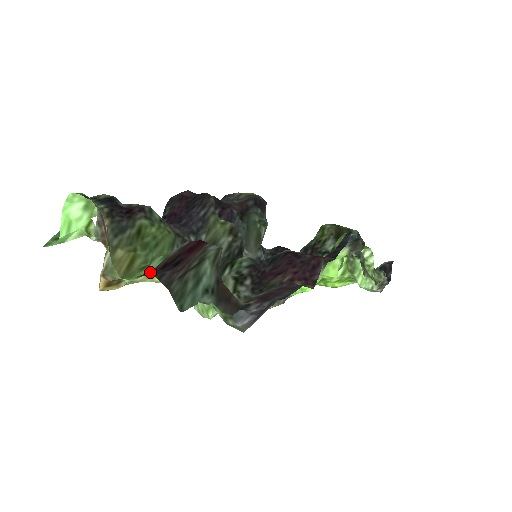
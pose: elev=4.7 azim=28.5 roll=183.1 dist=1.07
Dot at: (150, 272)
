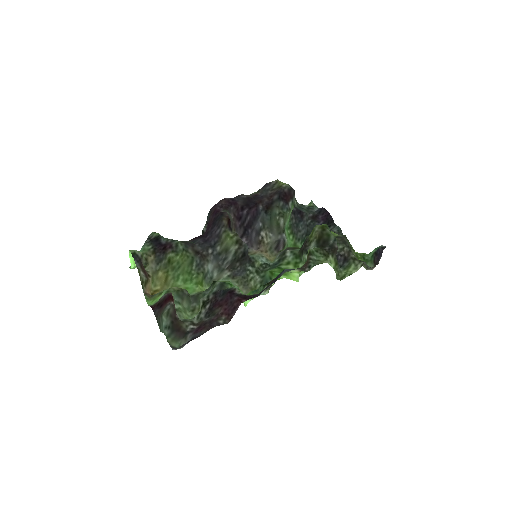
Dot at: occluded
